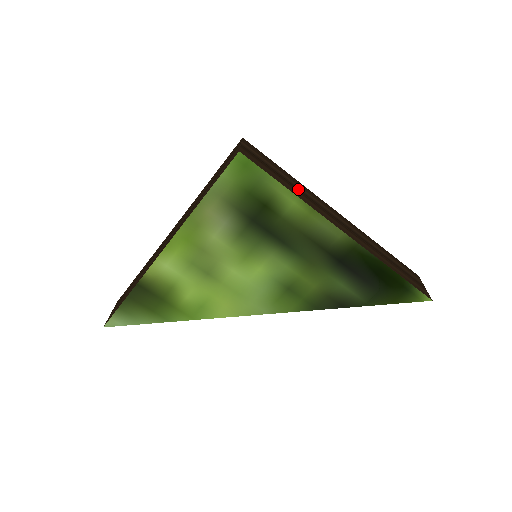
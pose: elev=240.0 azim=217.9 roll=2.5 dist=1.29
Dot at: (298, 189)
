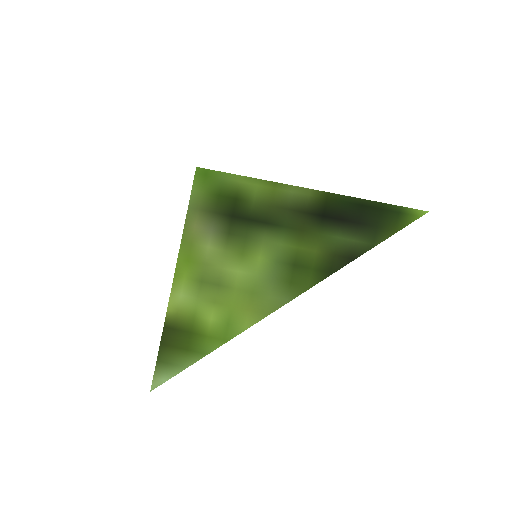
Dot at: occluded
